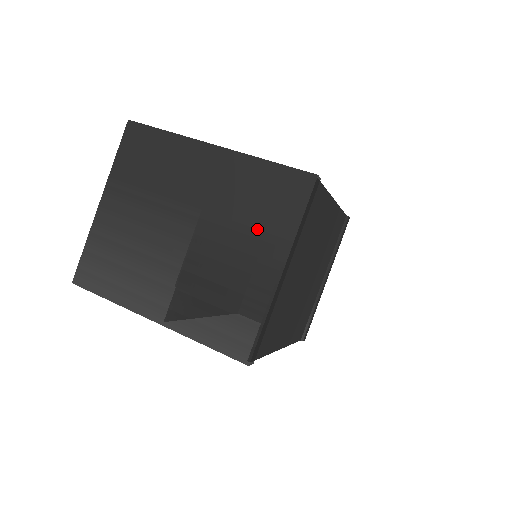
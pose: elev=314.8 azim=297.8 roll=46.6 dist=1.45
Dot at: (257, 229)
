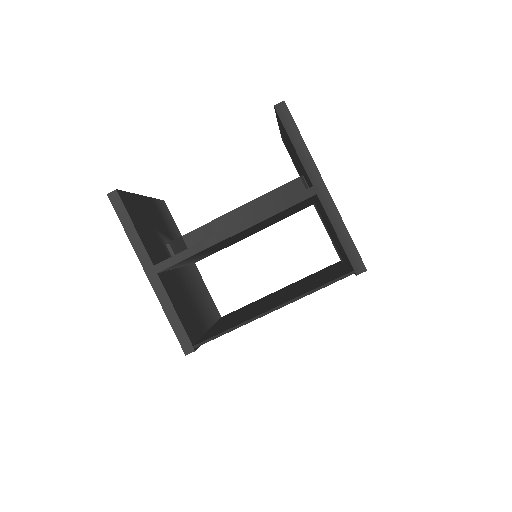
Dot at: occluded
